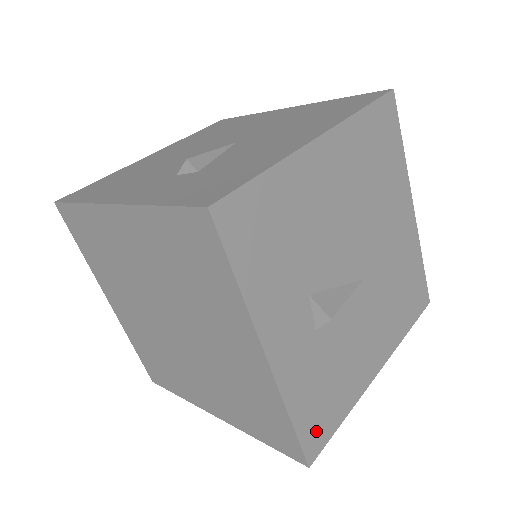
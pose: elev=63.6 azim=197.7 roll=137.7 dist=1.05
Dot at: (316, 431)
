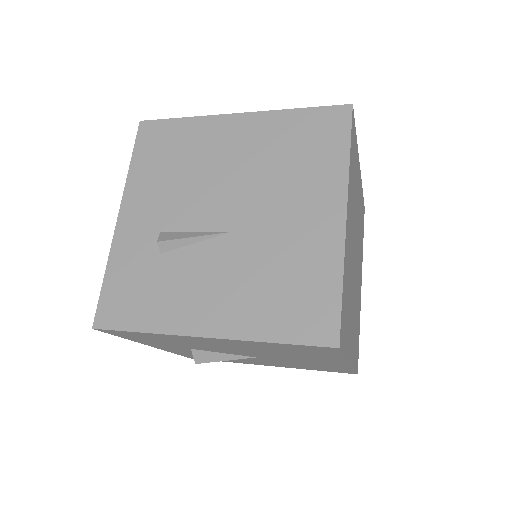
Dot at: occluded
